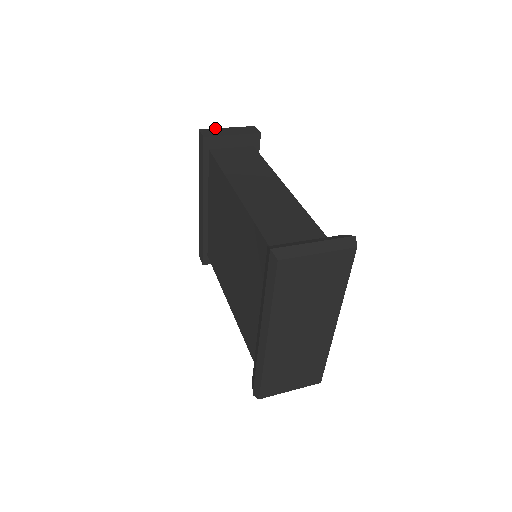
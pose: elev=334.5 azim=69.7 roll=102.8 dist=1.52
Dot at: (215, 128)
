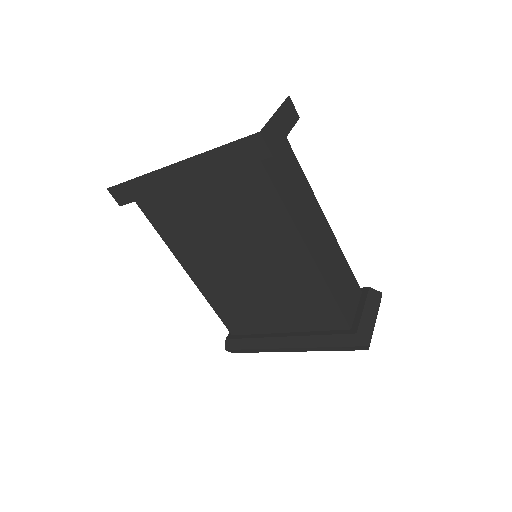
Dot at: (269, 120)
